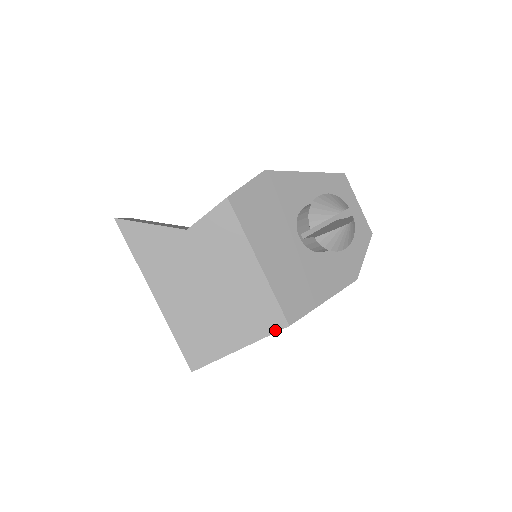
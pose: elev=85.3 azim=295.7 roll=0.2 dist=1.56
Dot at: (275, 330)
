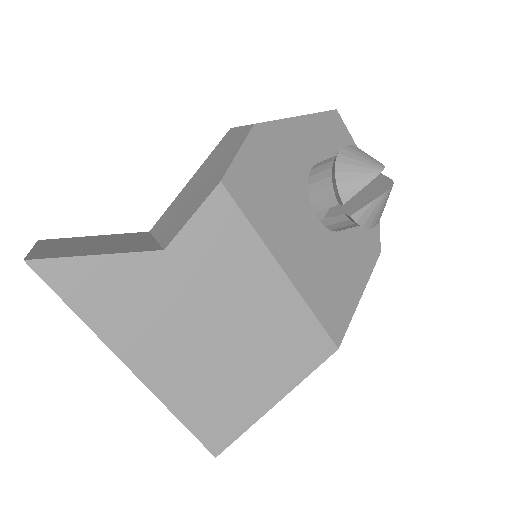
Dot at: (321, 361)
